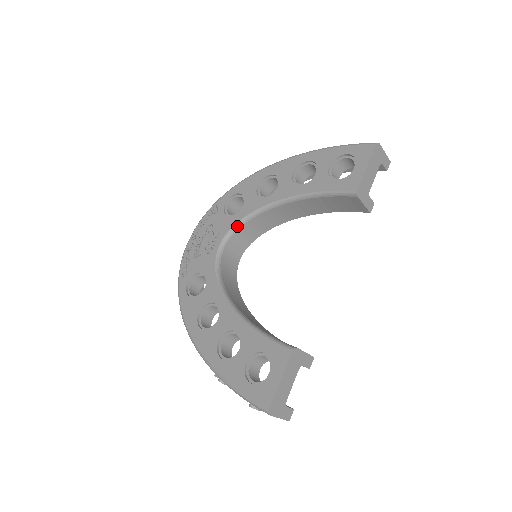
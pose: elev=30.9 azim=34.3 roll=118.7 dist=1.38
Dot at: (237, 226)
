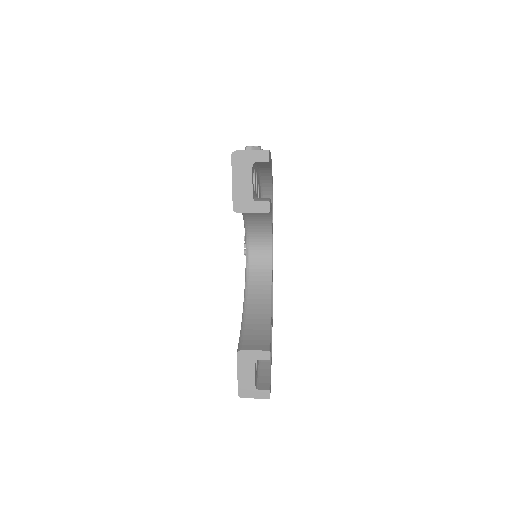
Dot at: (246, 231)
